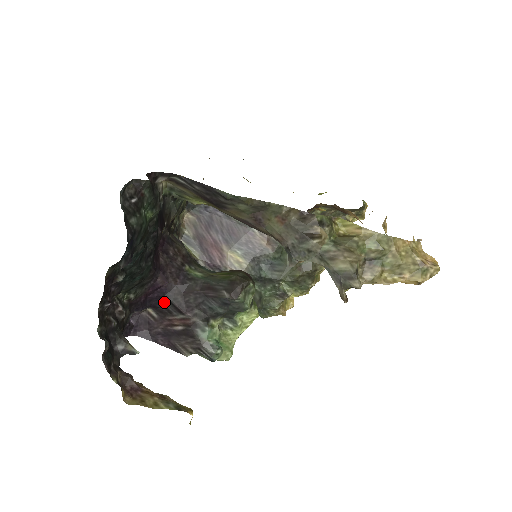
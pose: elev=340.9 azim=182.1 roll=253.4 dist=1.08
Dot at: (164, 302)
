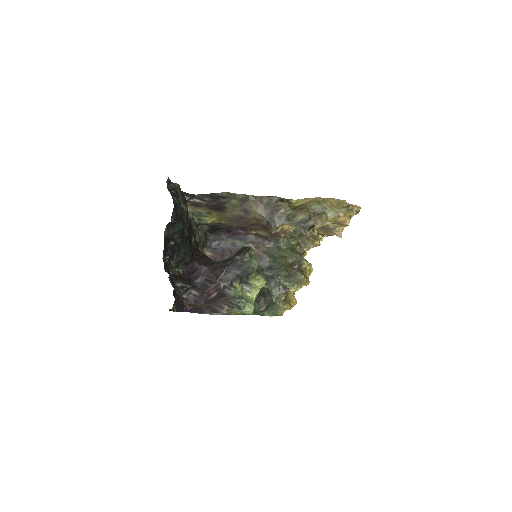
Dot at: (201, 280)
